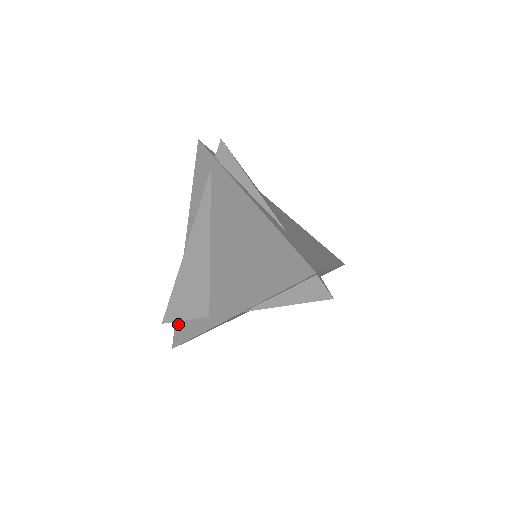
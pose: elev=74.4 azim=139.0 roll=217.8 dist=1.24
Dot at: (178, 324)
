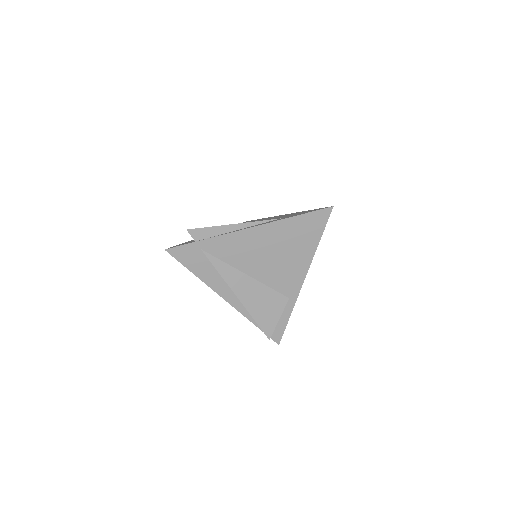
Dot at: occluded
